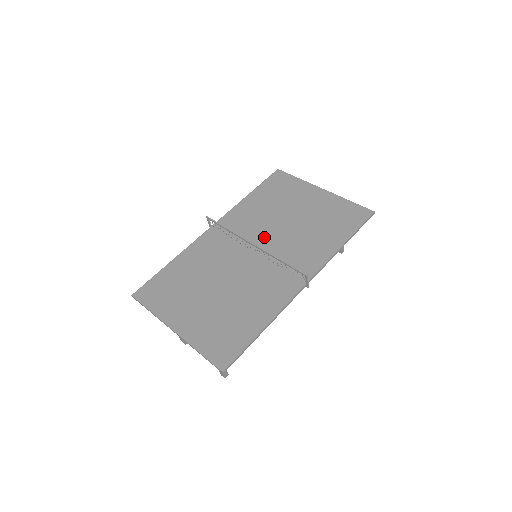
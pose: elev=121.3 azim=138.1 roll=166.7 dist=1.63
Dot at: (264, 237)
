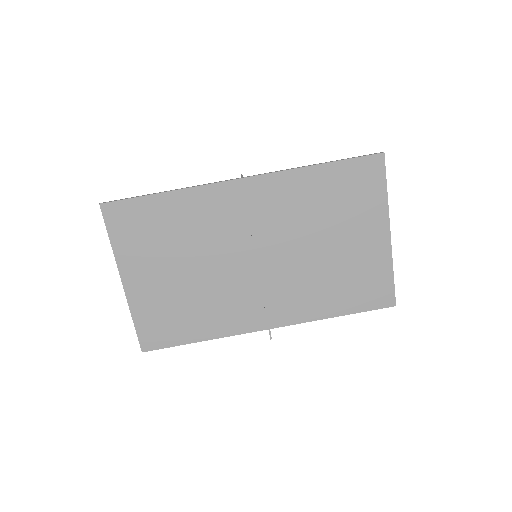
Dot at: (280, 246)
